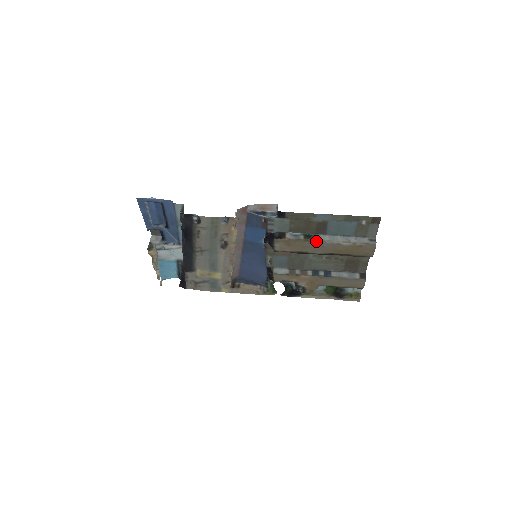
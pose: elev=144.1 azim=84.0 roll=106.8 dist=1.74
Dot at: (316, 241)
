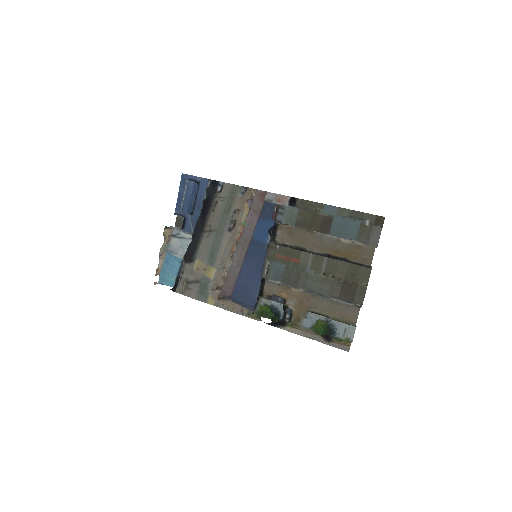
Dot at: (317, 233)
